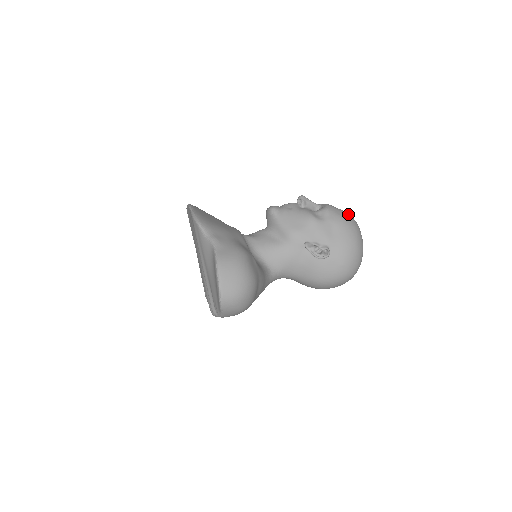
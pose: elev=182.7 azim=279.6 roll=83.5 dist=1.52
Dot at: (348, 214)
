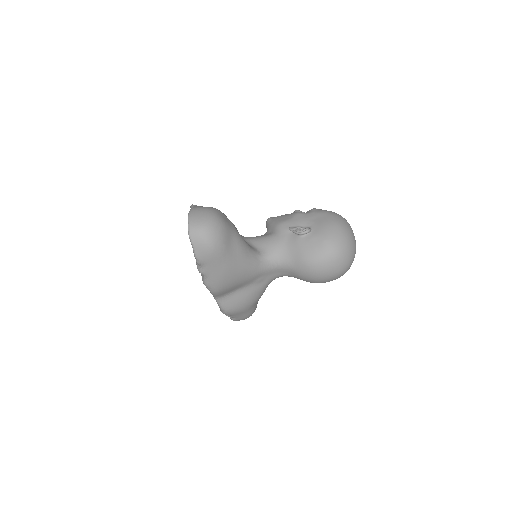
Dot at: occluded
